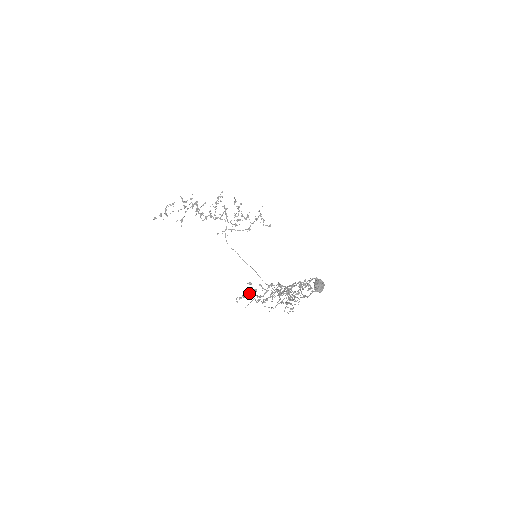
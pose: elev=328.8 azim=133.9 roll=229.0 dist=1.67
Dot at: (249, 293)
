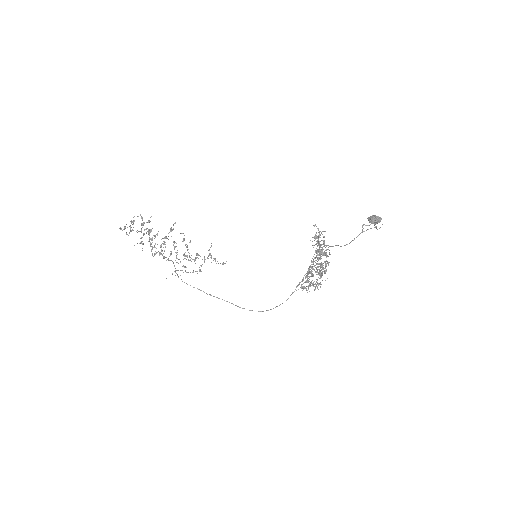
Dot at: occluded
